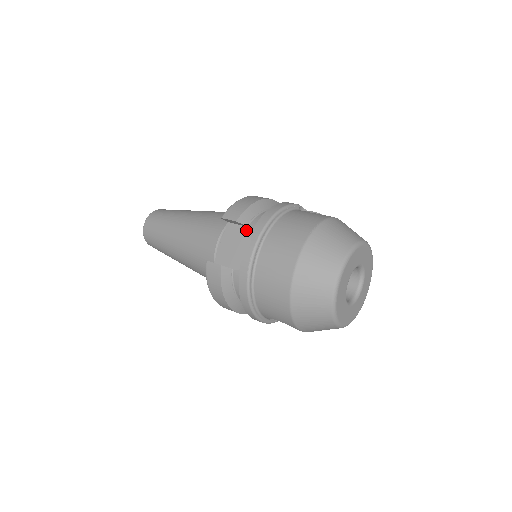
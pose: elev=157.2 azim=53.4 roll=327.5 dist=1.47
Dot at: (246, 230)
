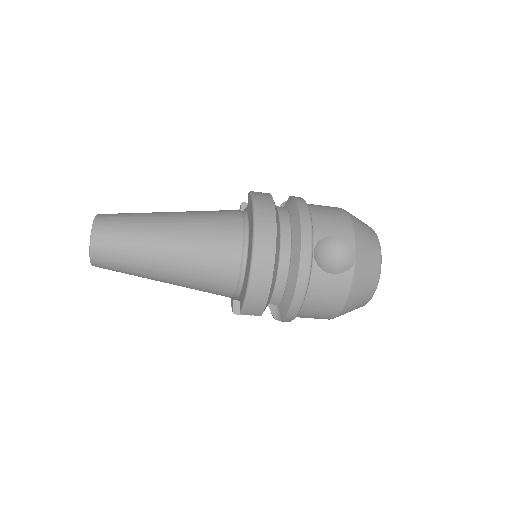
Dot at: occluded
